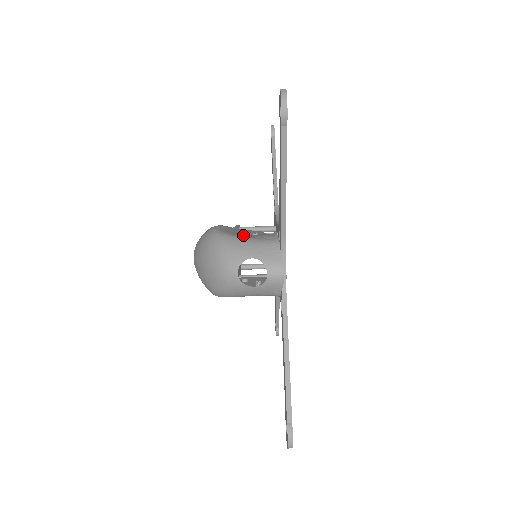
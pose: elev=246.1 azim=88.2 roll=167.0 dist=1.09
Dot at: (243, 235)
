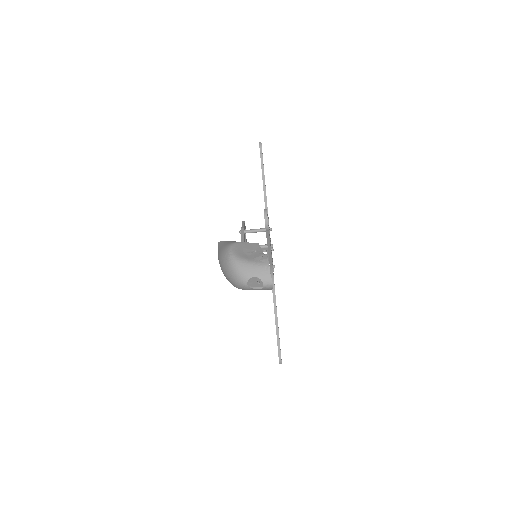
Dot at: (248, 256)
